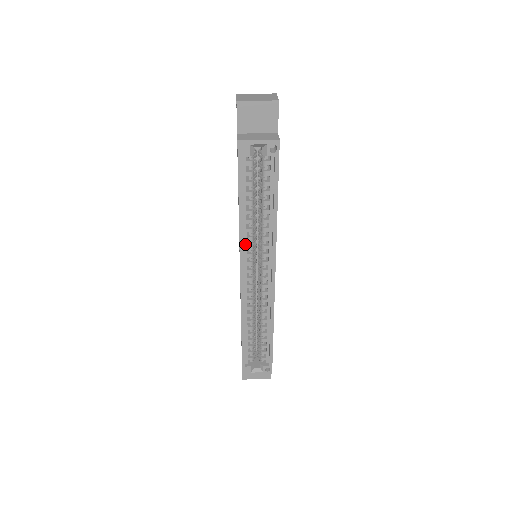
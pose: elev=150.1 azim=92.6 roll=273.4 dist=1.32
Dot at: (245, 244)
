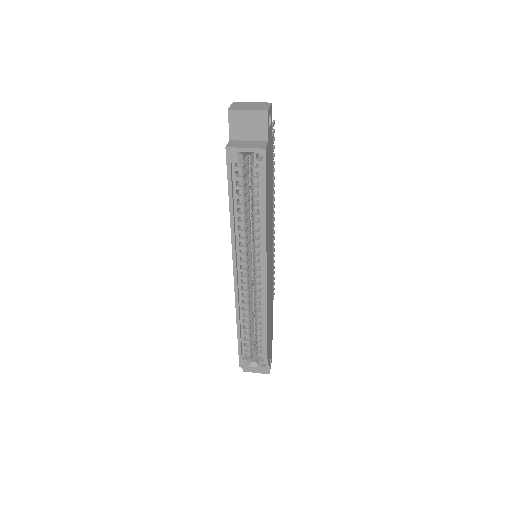
Dot at: (238, 244)
